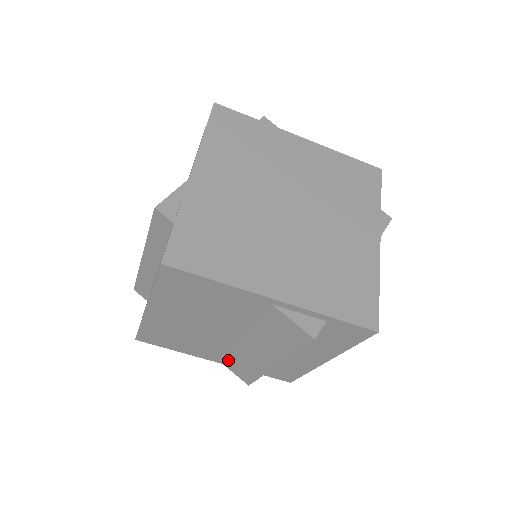
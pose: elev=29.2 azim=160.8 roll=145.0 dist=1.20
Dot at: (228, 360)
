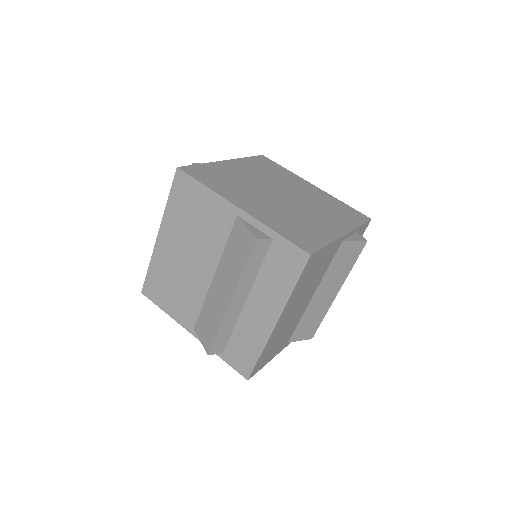
Dot at: (200, 323)
